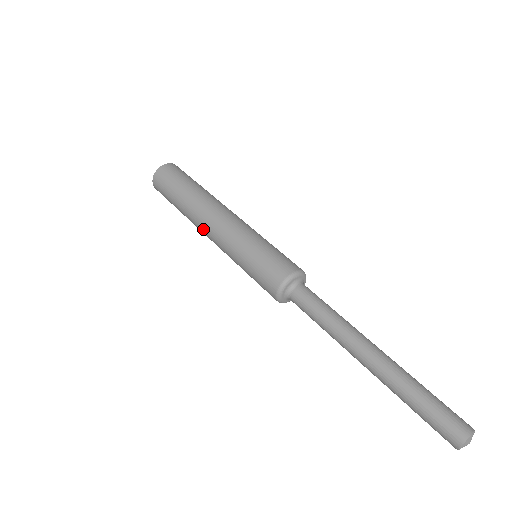
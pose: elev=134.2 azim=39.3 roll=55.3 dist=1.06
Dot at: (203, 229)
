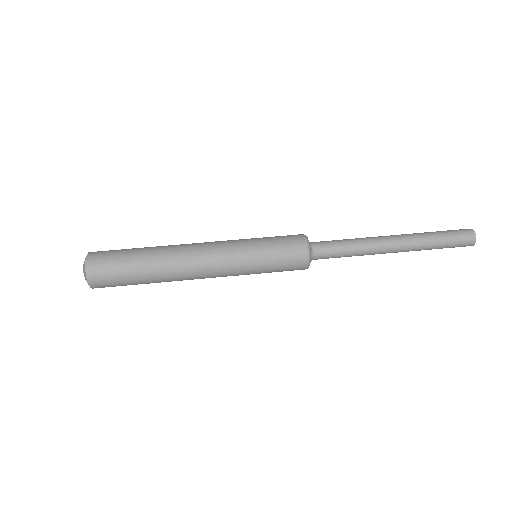
Dot at: (193, 264)
